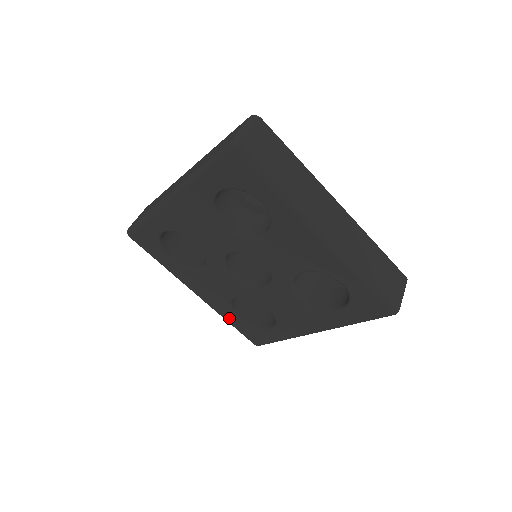
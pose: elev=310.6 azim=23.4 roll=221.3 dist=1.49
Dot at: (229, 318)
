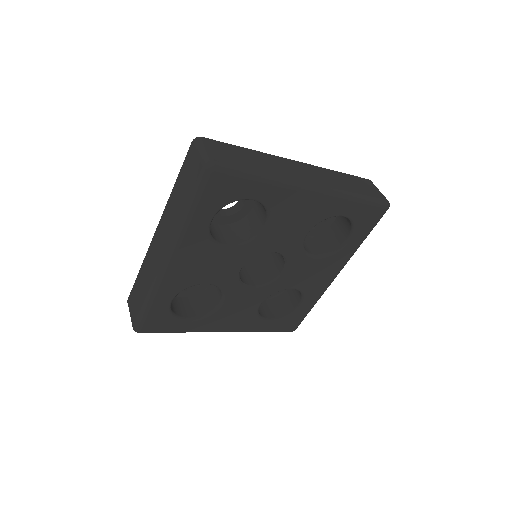
Dot at: (262, 327)
